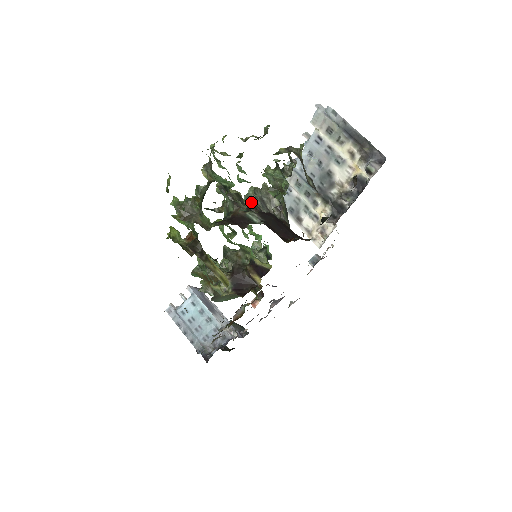
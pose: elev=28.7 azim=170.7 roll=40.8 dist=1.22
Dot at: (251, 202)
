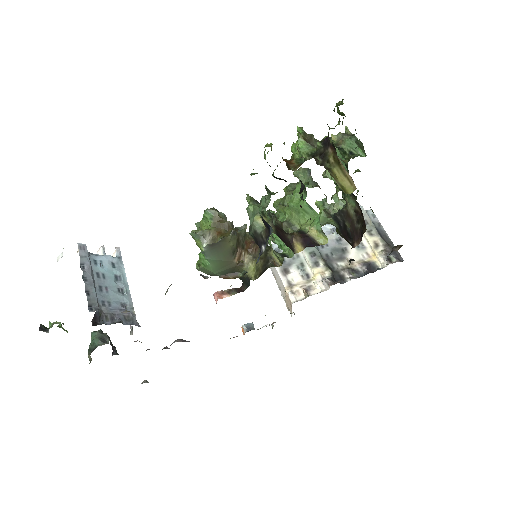
Dot at: occluded
